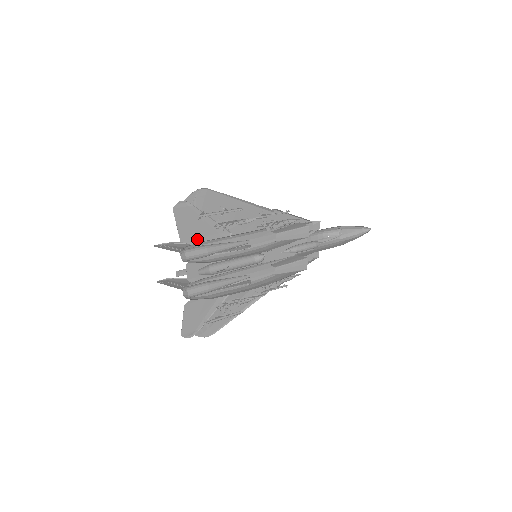
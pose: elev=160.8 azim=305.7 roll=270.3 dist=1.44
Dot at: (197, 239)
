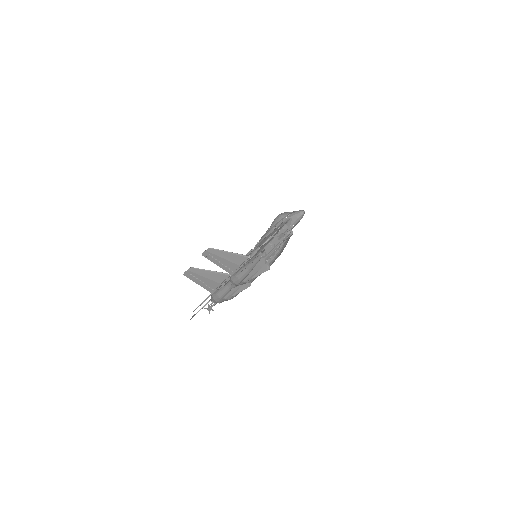
Dot at: occluded
